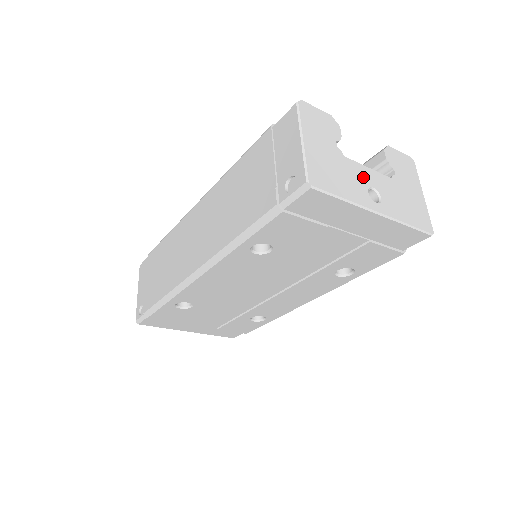
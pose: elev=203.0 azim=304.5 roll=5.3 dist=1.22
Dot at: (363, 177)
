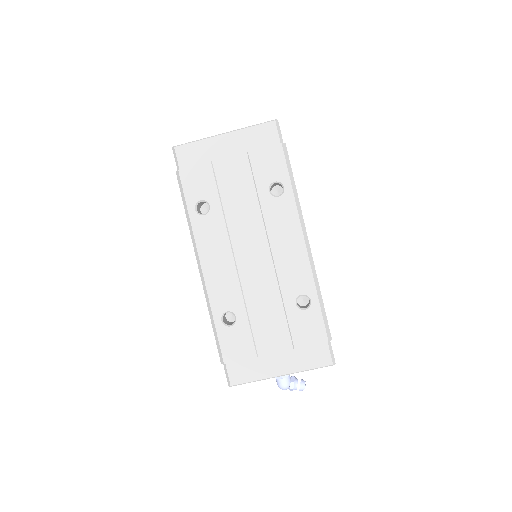
Dot at: occluded
